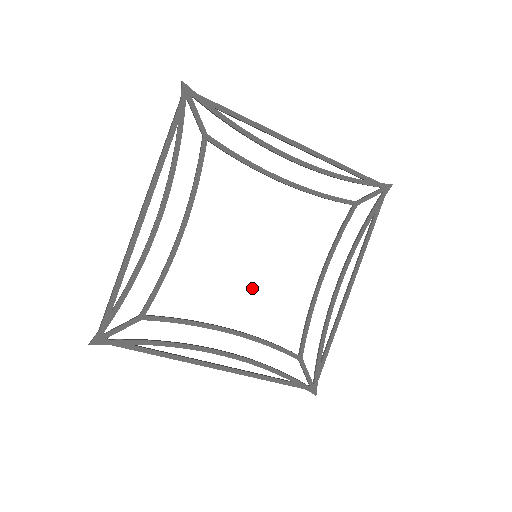
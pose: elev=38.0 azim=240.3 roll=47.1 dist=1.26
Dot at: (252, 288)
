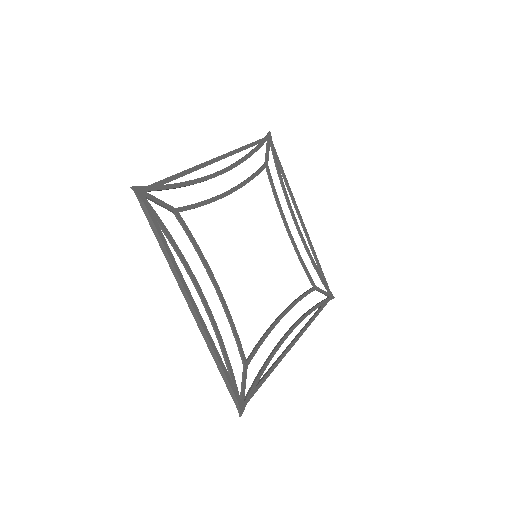
Dot at: (244, 274)
